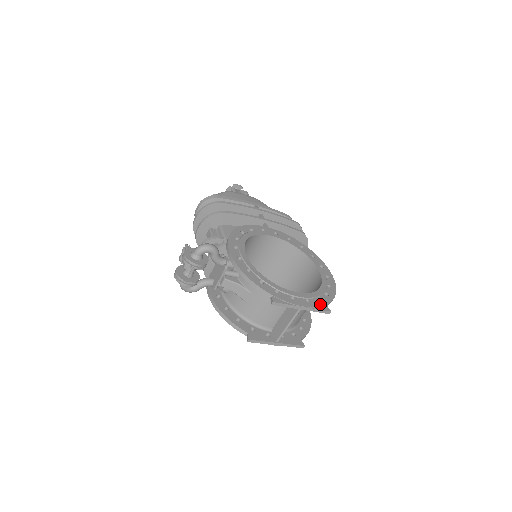
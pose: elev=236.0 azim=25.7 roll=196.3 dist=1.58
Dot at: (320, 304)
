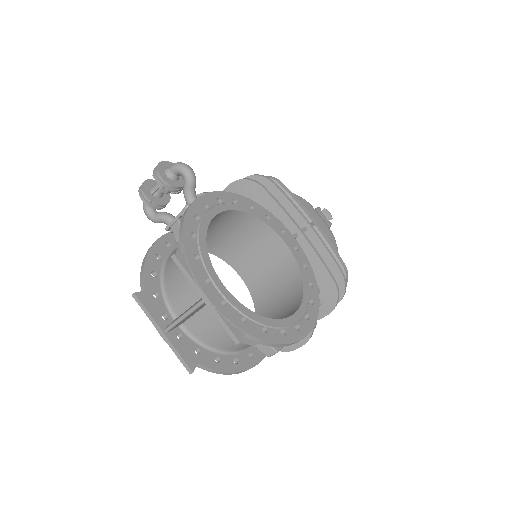
Dot at: (236, 322)
